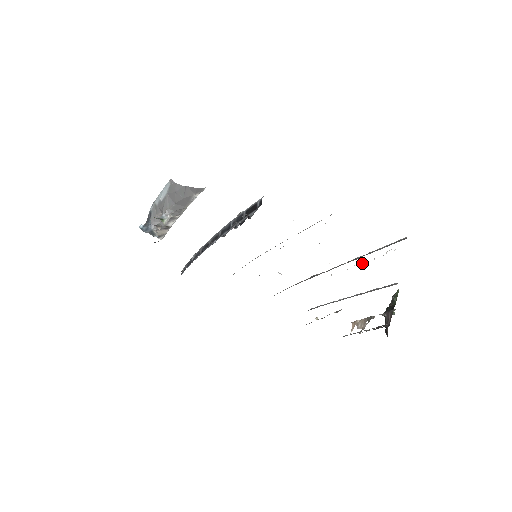
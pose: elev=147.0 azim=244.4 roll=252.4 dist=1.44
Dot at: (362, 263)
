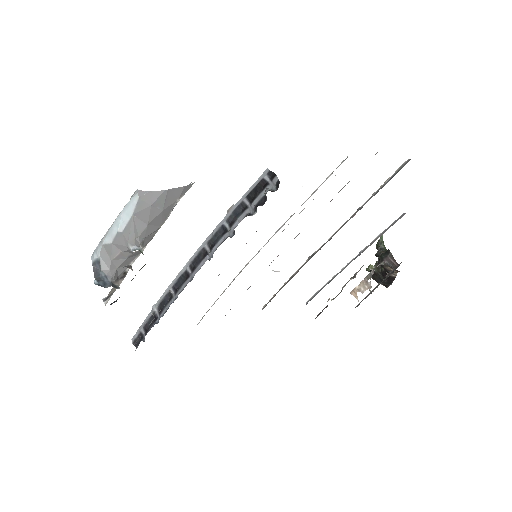
Dot at: occluded
